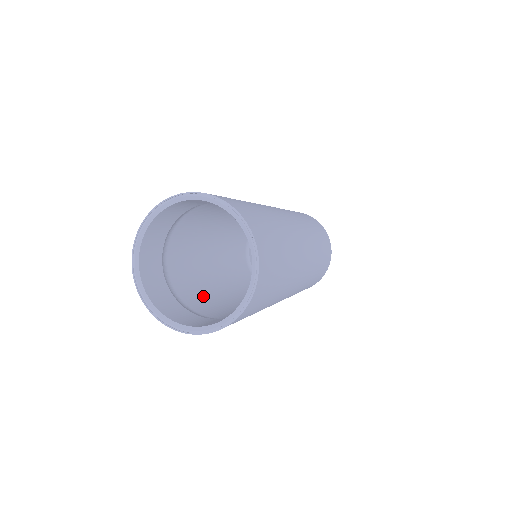
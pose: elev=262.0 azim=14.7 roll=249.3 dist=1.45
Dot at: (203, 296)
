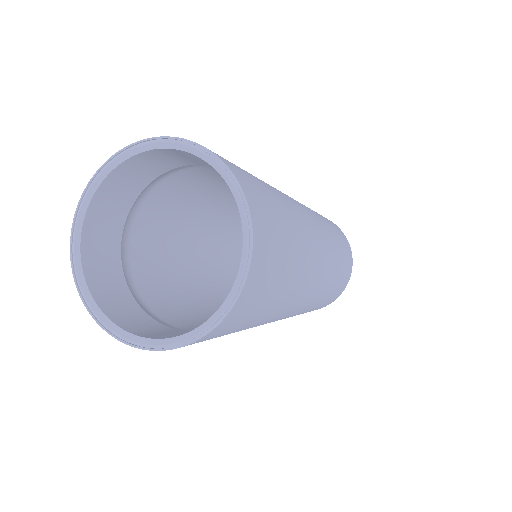
Dot at: (167, 230)
